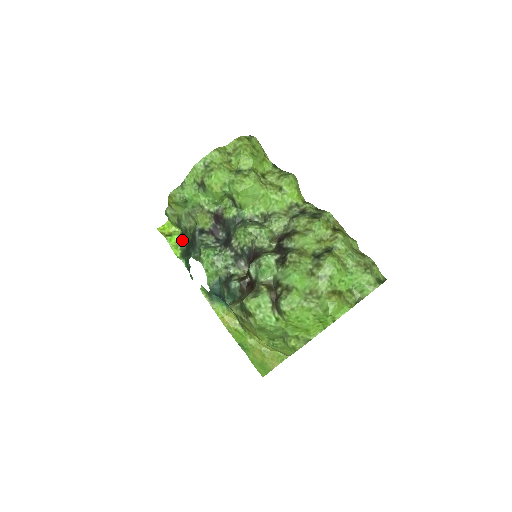
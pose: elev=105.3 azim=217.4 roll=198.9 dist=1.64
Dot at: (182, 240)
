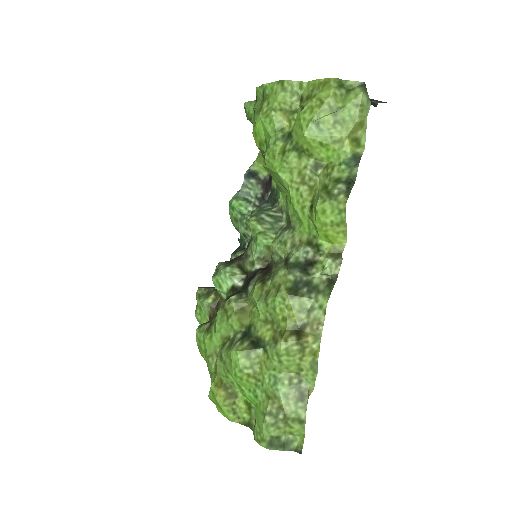
Dot at: occluded
